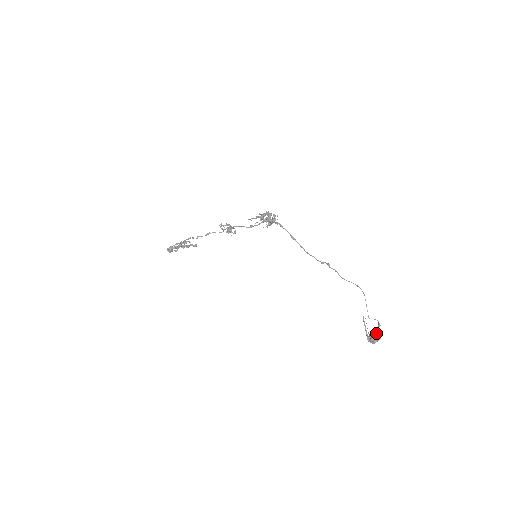
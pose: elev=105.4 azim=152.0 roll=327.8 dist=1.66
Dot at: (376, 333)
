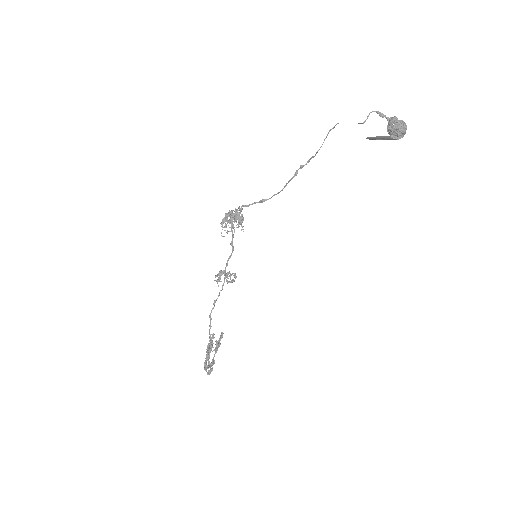
Dot at: (389, 122)
